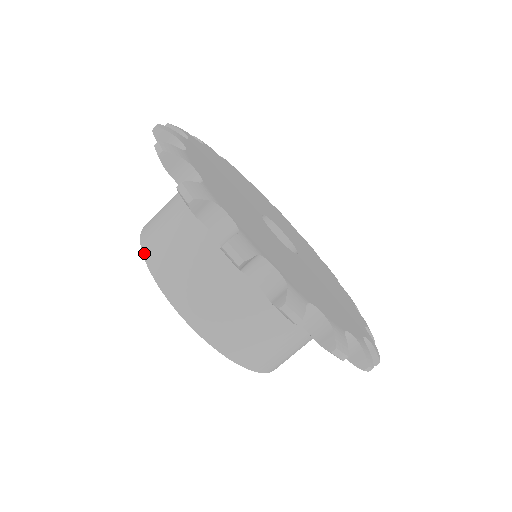
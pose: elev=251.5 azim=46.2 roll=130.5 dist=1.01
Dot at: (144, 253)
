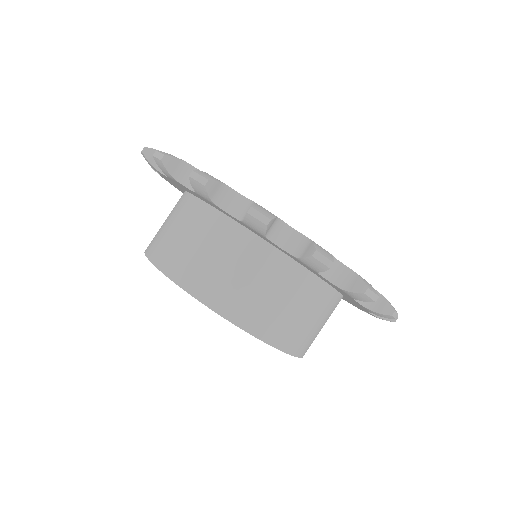
Dot at: (146, 253)
